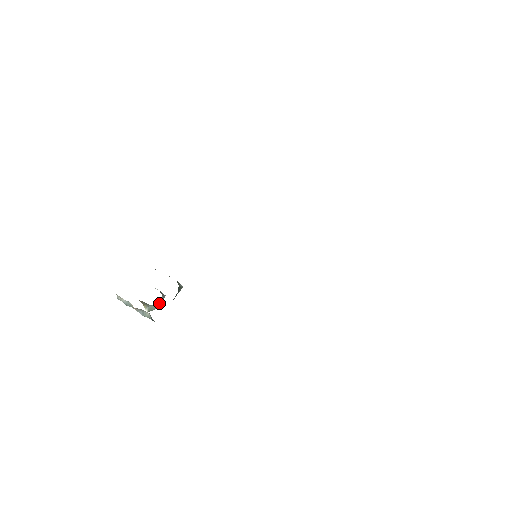
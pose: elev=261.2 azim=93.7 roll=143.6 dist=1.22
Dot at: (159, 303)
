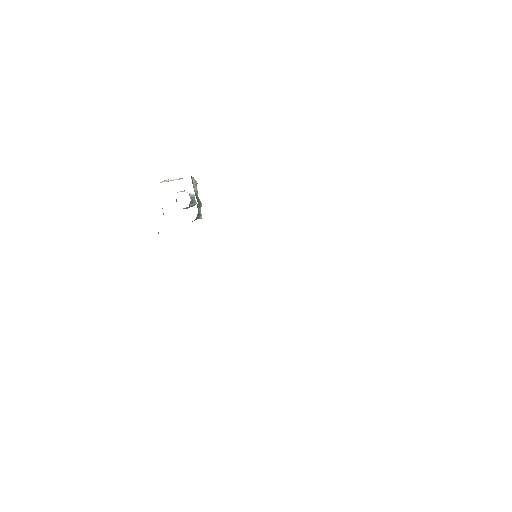
Dot at: (185, 208)
